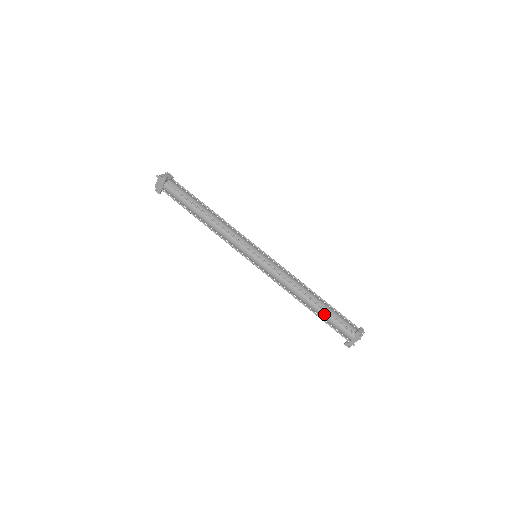
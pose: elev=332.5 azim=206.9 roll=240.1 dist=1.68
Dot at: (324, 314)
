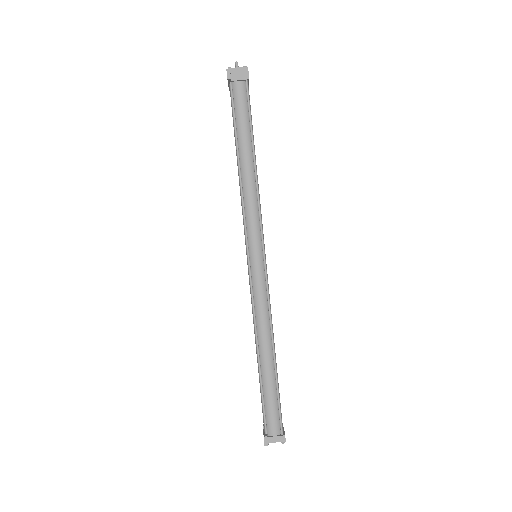
Dot at: (260, 383)
